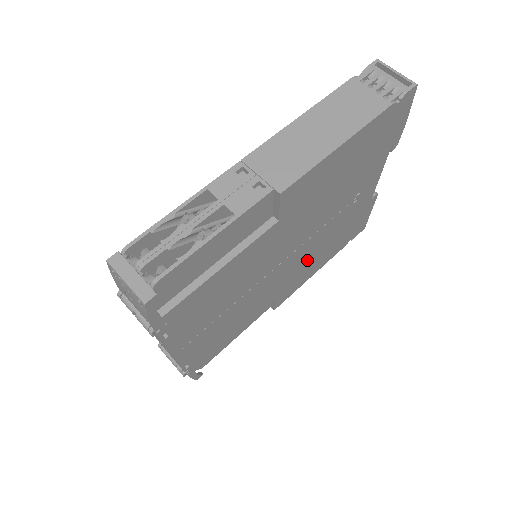
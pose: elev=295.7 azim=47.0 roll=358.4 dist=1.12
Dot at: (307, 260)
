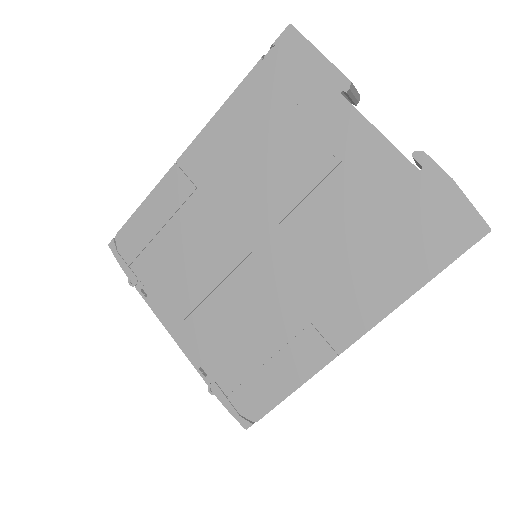
Dot at: occluded
